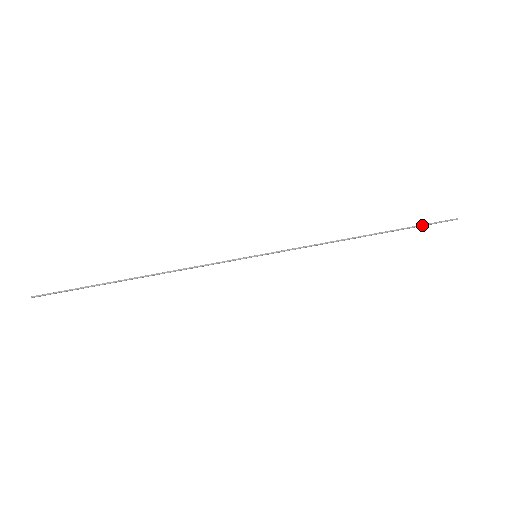
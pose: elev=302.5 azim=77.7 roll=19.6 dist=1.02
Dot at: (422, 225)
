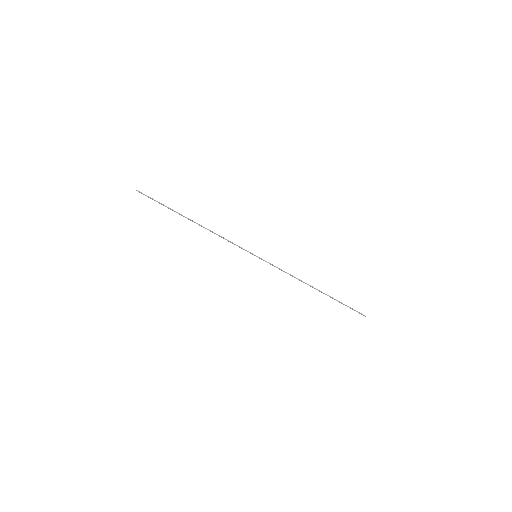
Dot at: occluded
